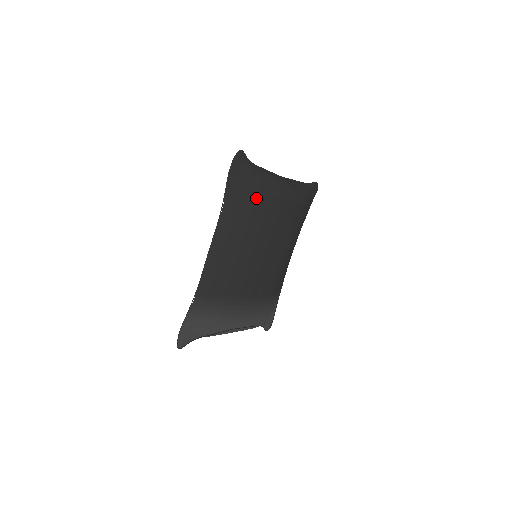
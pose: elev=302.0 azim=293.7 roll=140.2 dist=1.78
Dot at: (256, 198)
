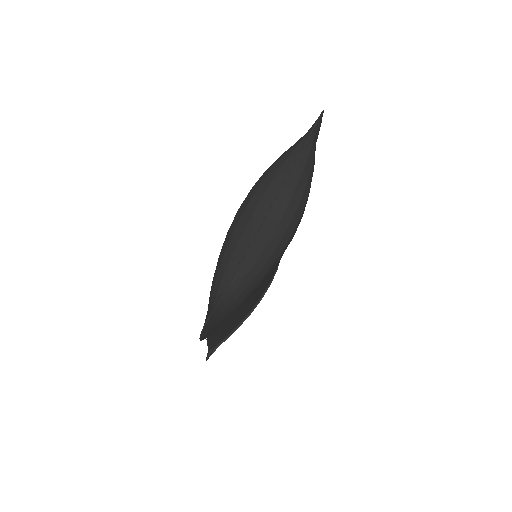
Dot at: (244, 302)
